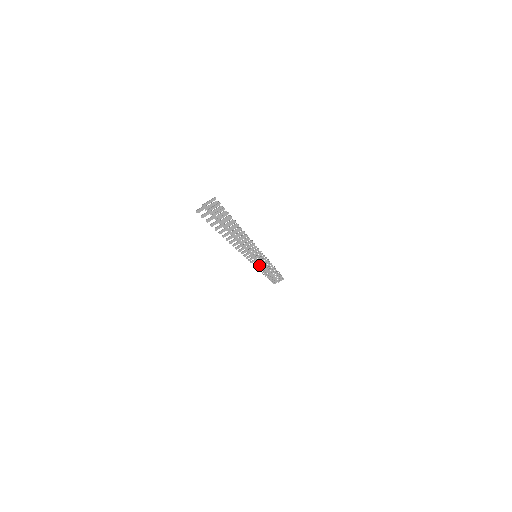
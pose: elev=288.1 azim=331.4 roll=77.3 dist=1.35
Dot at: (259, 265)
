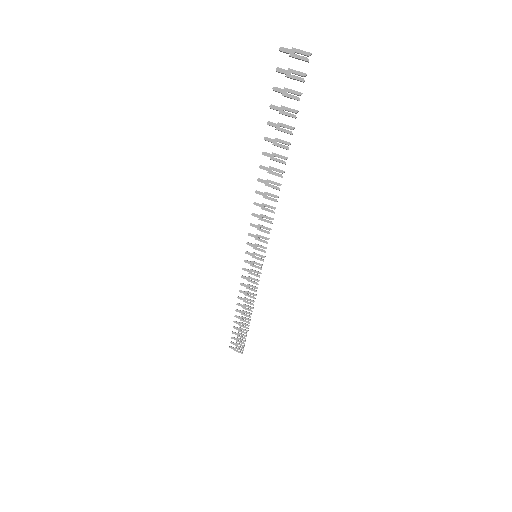
Dot at: occluded
